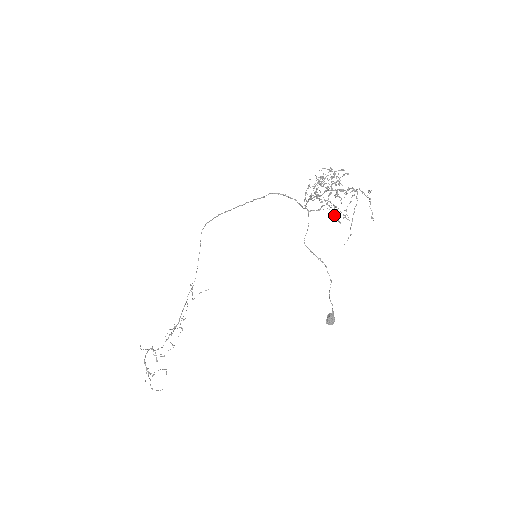
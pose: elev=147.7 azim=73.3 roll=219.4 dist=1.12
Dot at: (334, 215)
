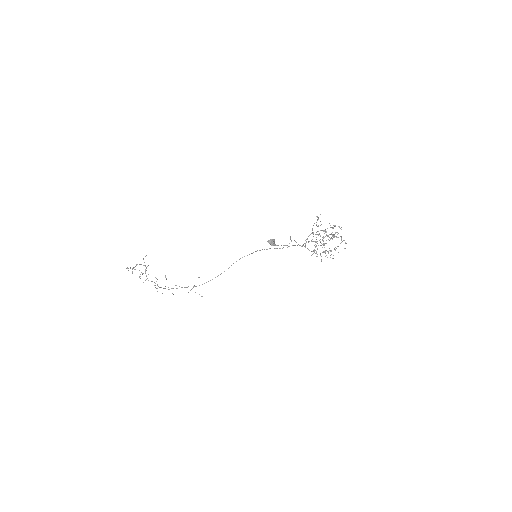
Dot at: occluded
